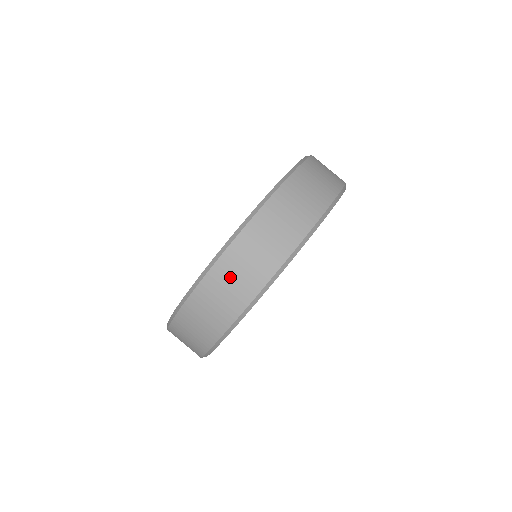
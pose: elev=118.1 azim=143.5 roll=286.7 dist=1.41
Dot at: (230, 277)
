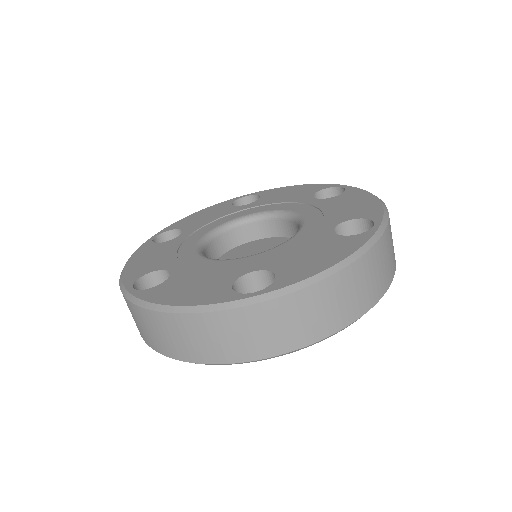
Dot at: (247, 329)
